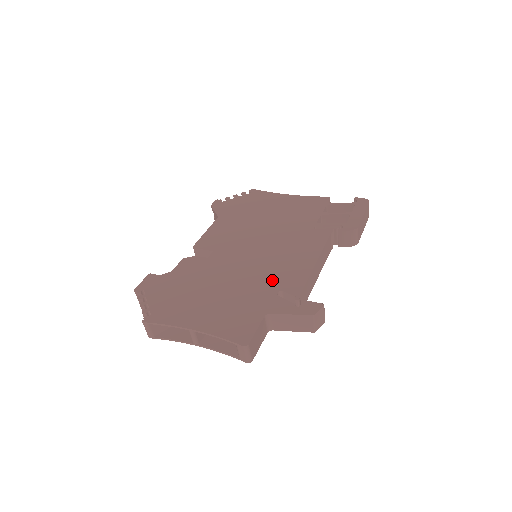
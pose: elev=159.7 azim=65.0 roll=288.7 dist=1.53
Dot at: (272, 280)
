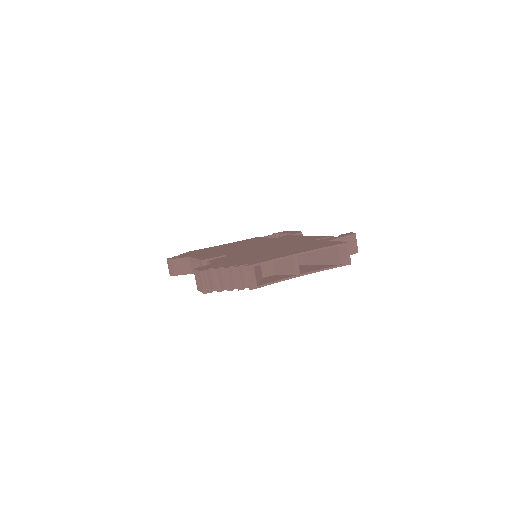
Dot at: (299, 241)
